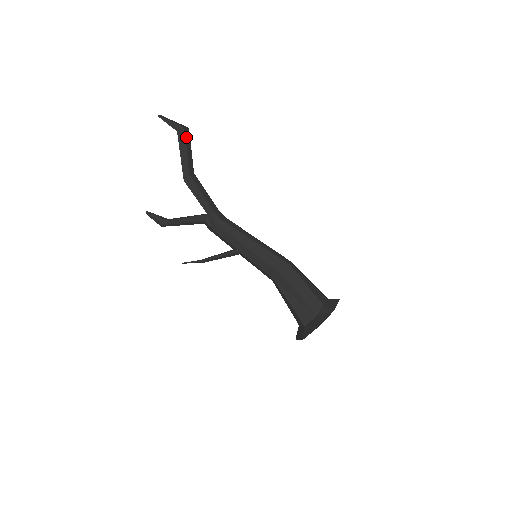
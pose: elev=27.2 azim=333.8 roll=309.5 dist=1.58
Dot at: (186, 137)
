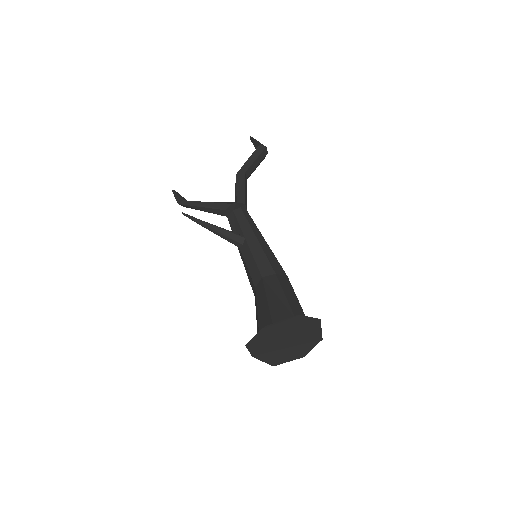
Dot at: (262, 153)
